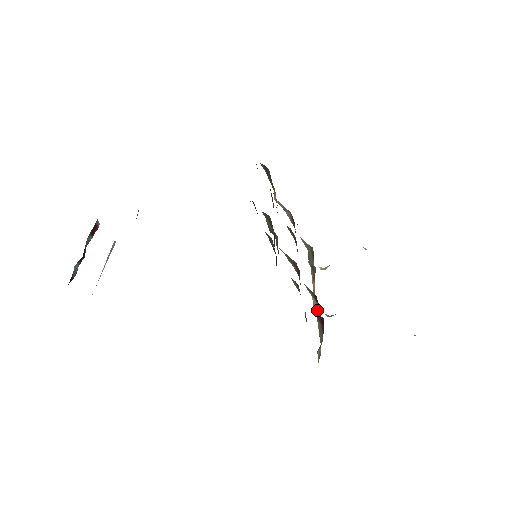
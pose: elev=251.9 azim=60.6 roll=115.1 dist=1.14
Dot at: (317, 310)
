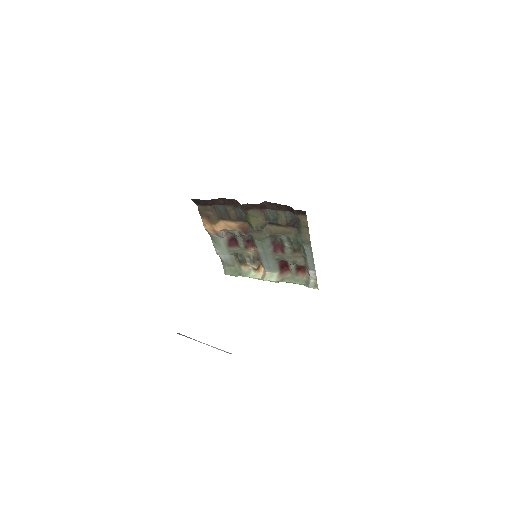
Dot at: (282, 275)
